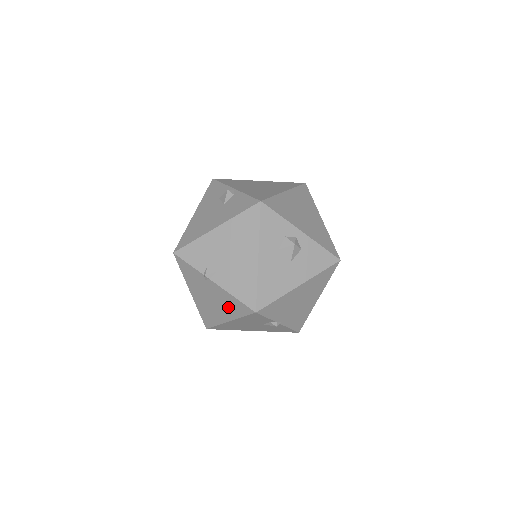
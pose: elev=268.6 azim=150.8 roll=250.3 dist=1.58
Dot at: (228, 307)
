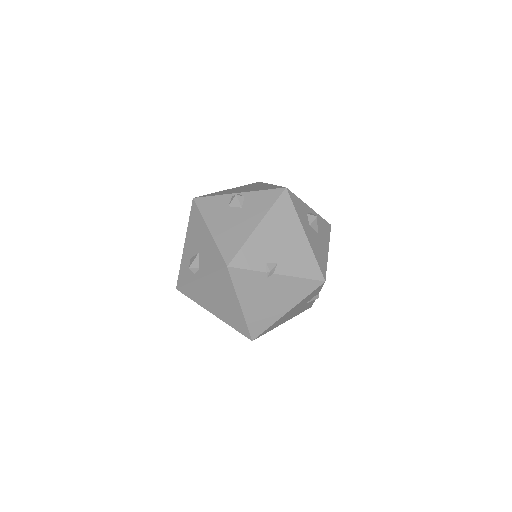
Dot at: (291, 295)
